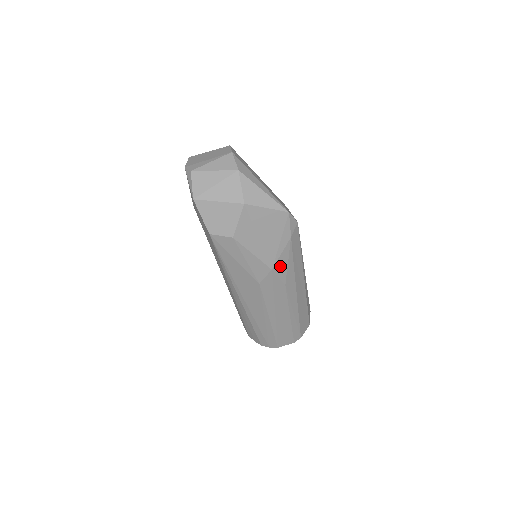
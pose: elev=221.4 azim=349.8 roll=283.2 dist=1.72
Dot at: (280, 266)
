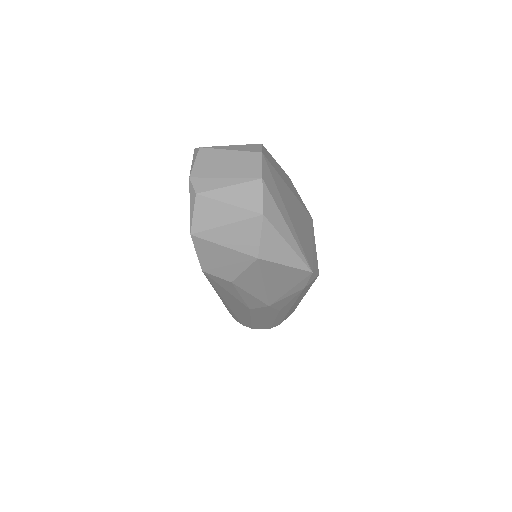
Dot at: (280, 303)
